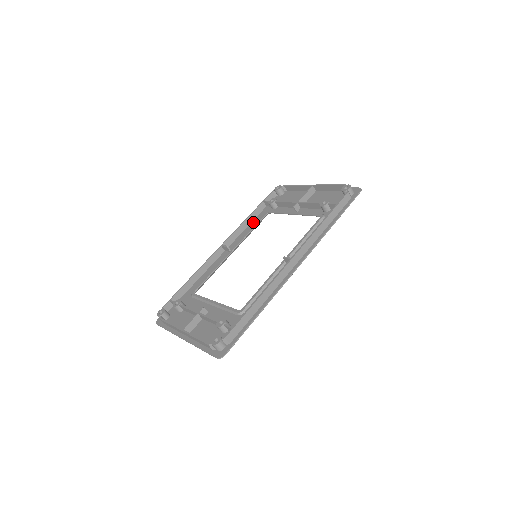
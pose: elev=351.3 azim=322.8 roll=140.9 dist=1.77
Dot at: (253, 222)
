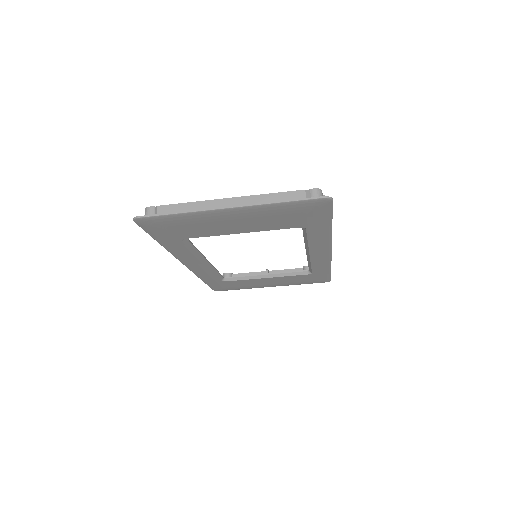
Dot at: occluded
